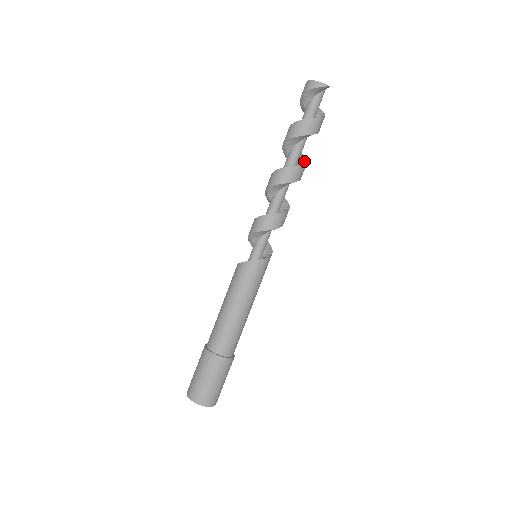
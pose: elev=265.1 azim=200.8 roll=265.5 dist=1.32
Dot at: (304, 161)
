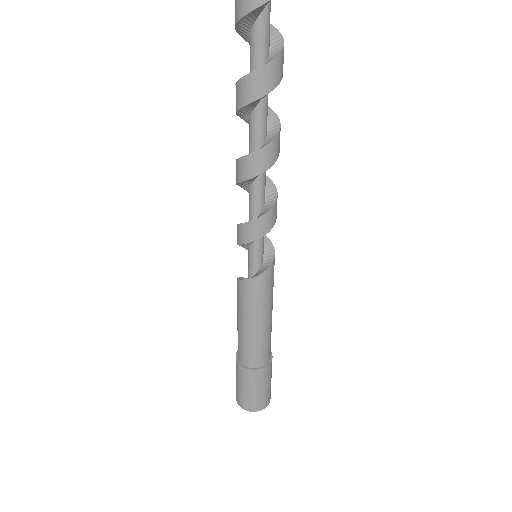
Dot at: (270, 113)
